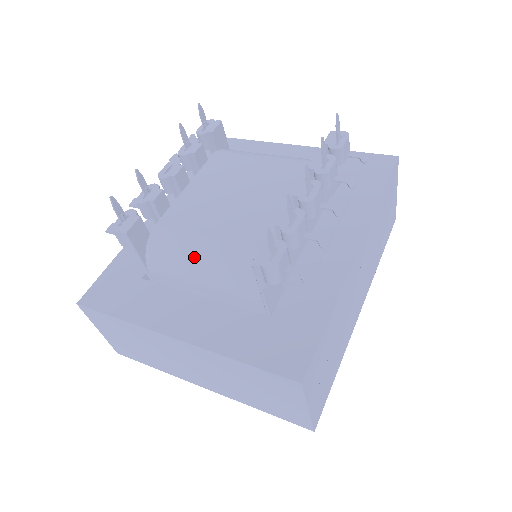
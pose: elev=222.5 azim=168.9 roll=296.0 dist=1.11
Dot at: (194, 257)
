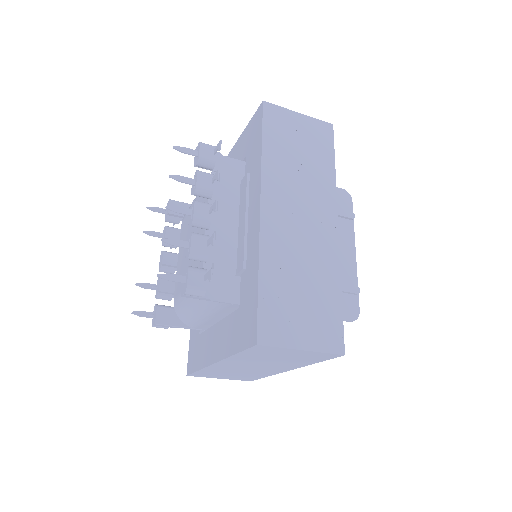
Dot at: (190, 306)
